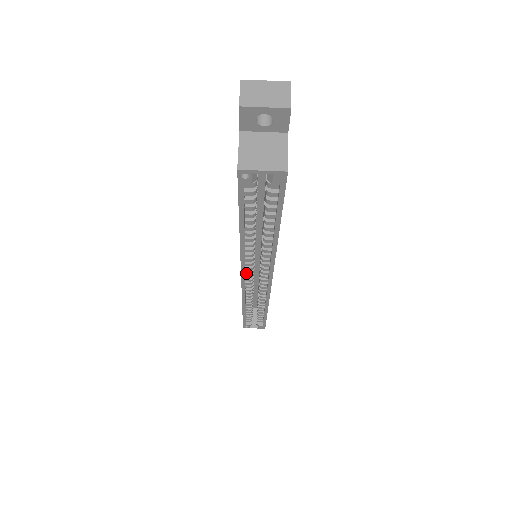
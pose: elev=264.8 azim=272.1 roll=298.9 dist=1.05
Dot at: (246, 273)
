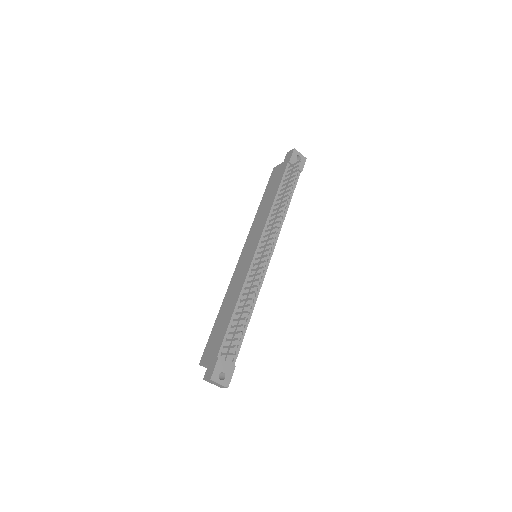
Dot at: occluded
